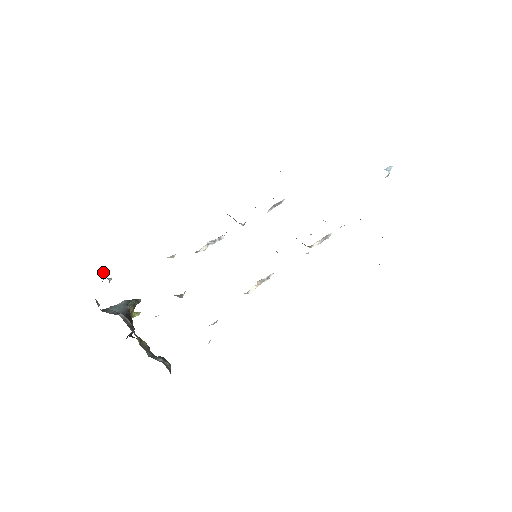
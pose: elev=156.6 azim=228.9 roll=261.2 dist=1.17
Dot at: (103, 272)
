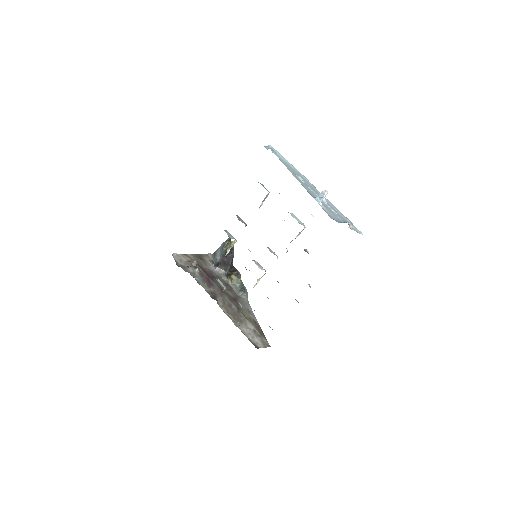
Dot at: (194, 263)
